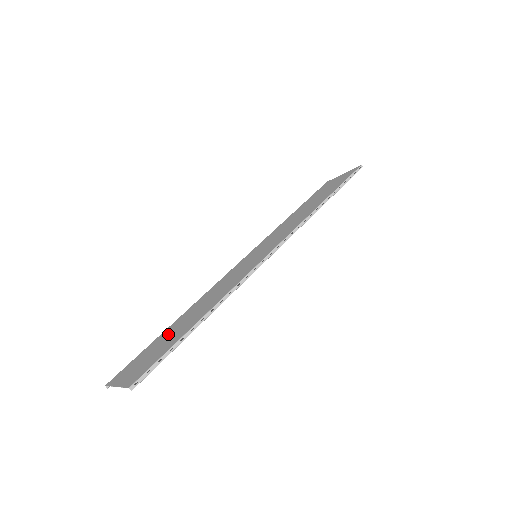
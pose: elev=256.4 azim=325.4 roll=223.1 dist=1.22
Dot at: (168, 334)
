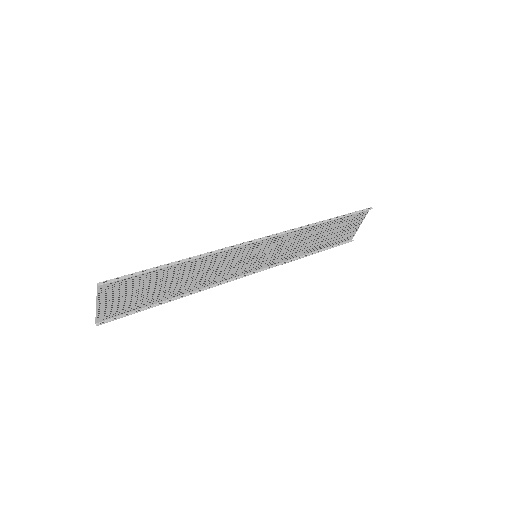
Dot at: (158, 290)
